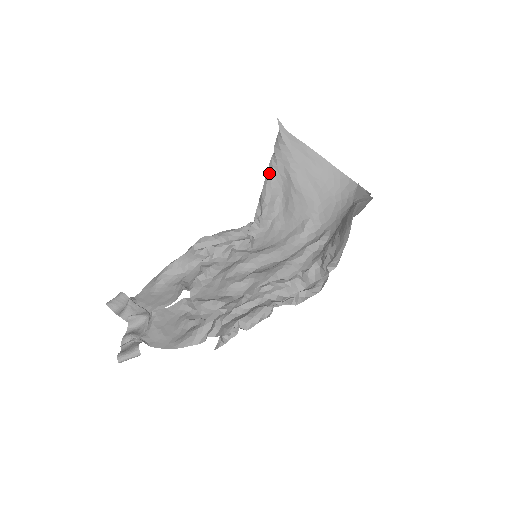
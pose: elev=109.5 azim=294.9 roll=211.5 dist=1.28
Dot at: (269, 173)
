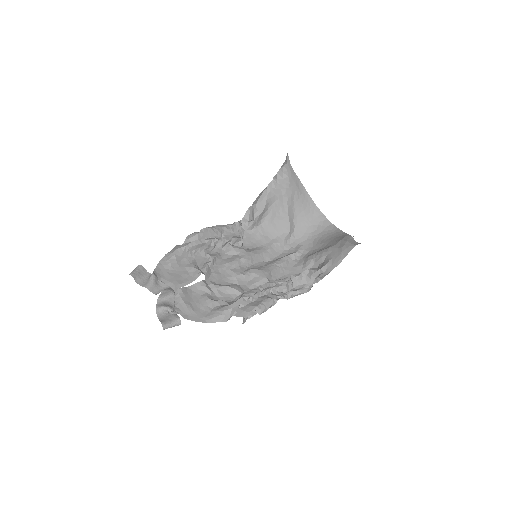
Dot at: (267, 191)
